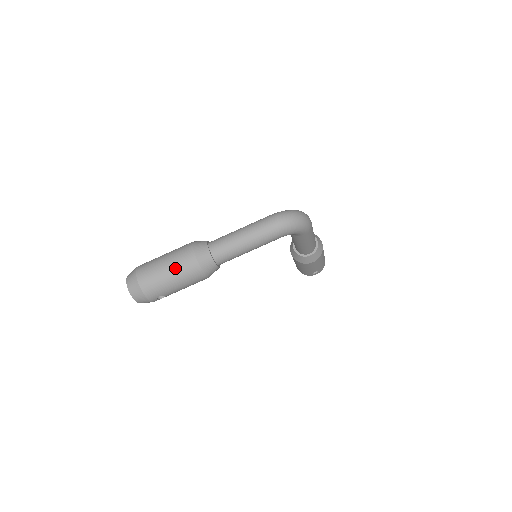
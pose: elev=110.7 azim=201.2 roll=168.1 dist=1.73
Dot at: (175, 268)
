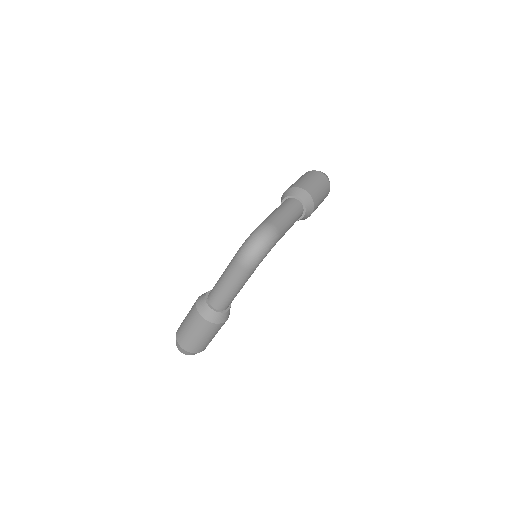
Dot at: (199, 333)
